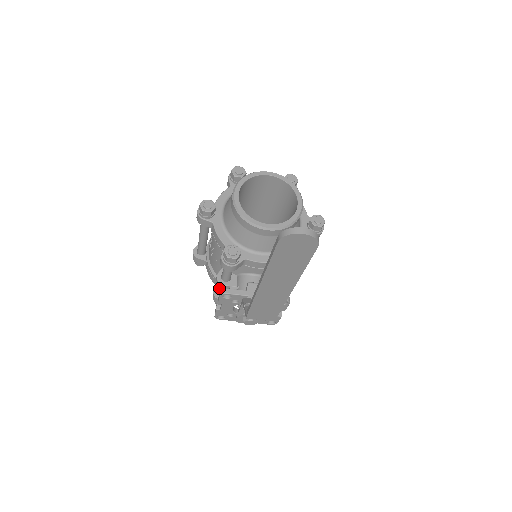
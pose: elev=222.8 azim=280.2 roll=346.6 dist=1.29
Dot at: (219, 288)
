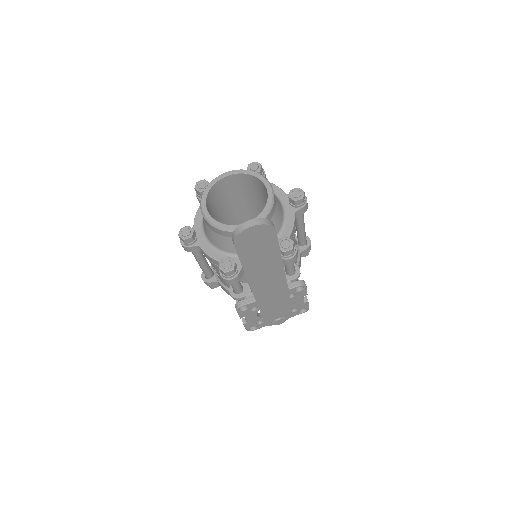
Dot at: occluded
